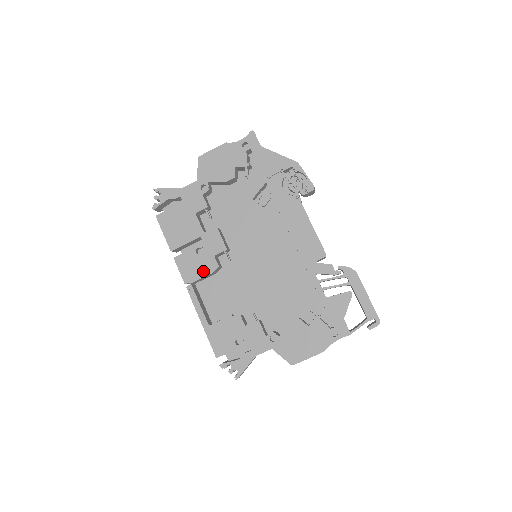
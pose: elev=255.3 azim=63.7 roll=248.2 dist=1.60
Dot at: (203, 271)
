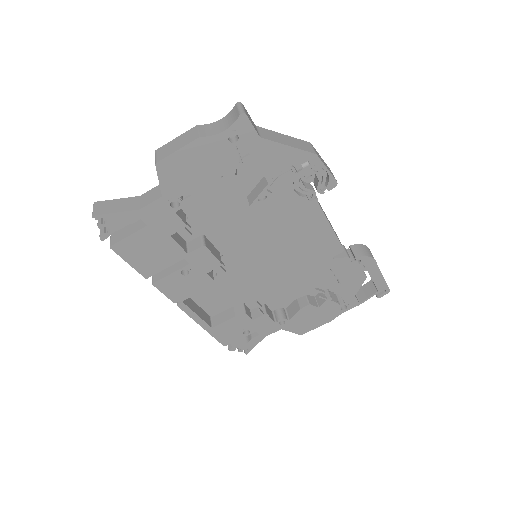
Dot at: (195, 289)
